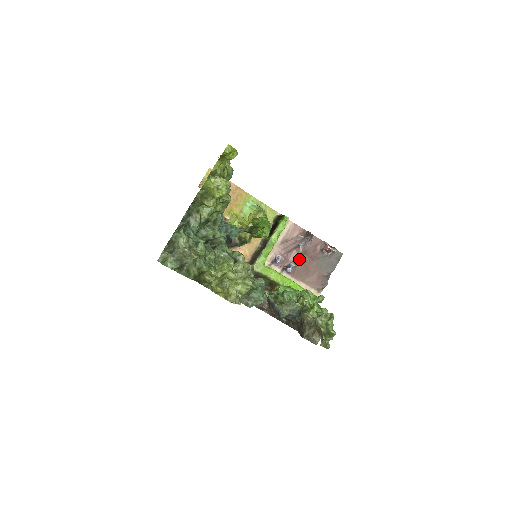
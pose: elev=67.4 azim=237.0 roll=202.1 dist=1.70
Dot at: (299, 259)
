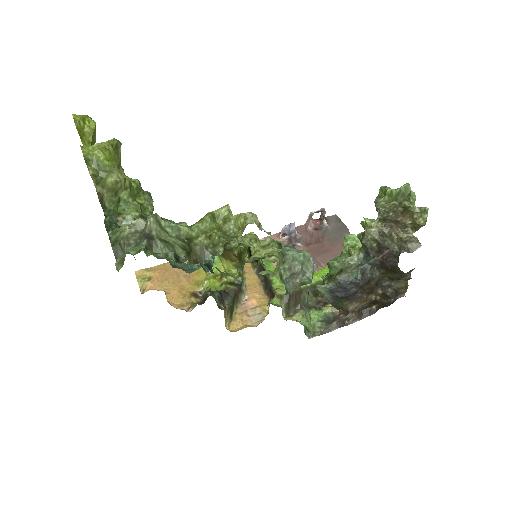
Dot at: occluded
